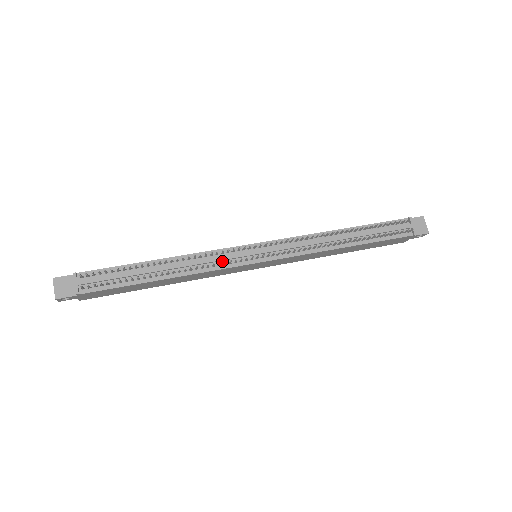
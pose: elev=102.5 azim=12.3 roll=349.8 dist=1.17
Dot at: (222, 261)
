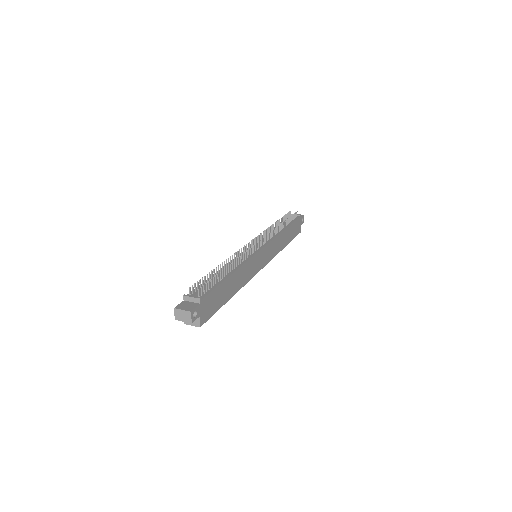
Dot at: (246, 256)
